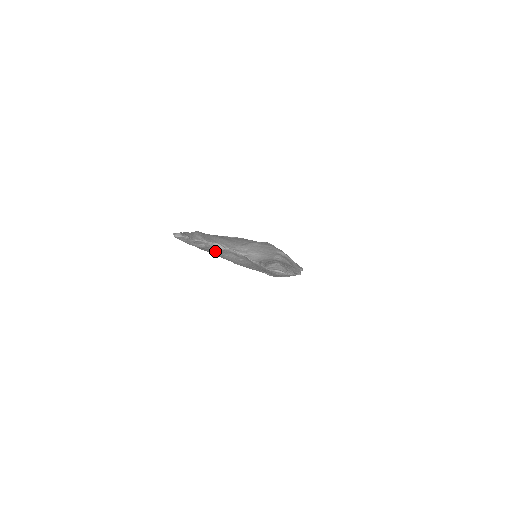
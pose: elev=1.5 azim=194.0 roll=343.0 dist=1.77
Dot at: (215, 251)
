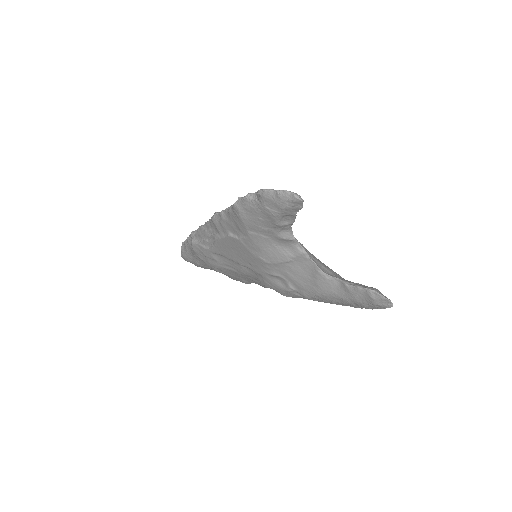
Dot at: (274, 235)
